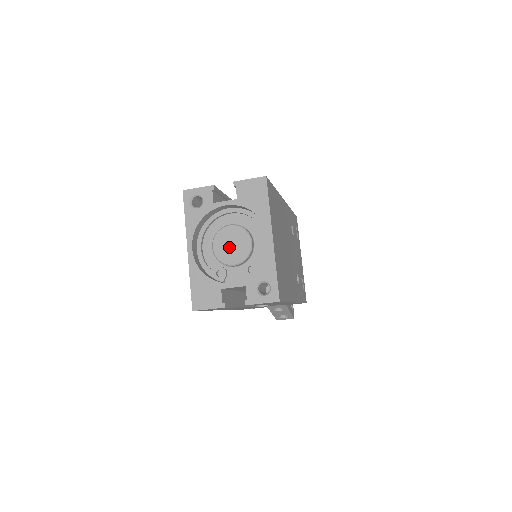
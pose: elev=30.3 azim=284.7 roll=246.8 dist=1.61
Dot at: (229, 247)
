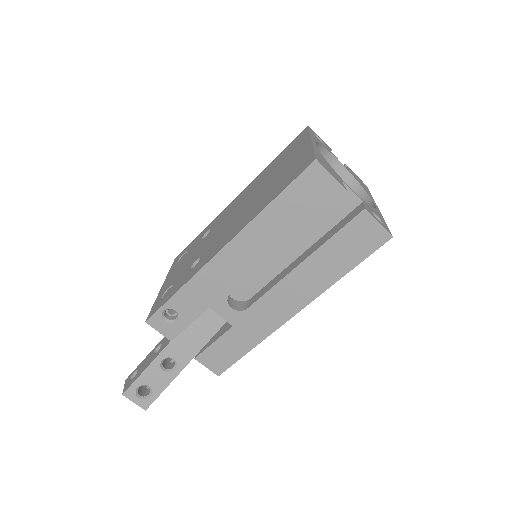
Dot at: occluded
